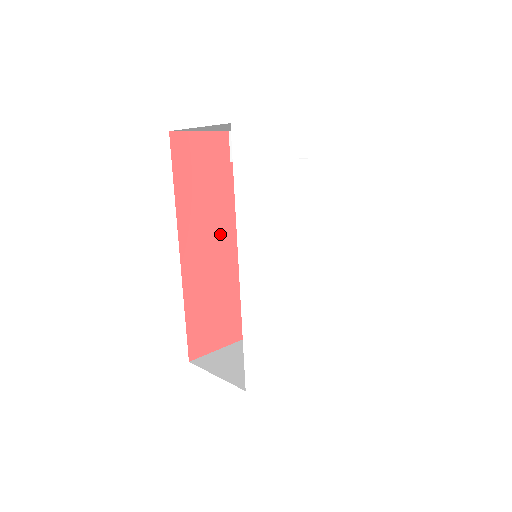
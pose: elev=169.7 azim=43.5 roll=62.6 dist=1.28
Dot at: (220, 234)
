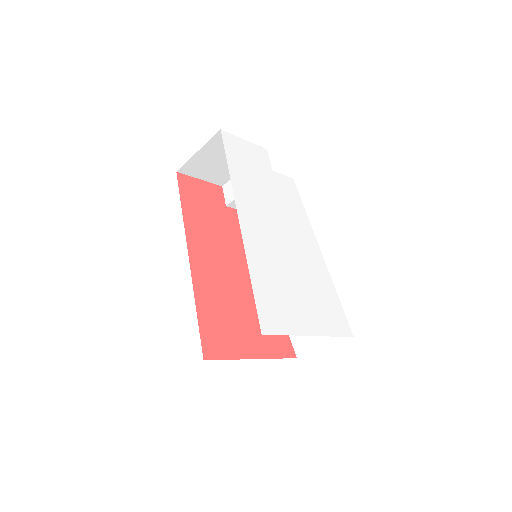
Dot at: (223, 255)
